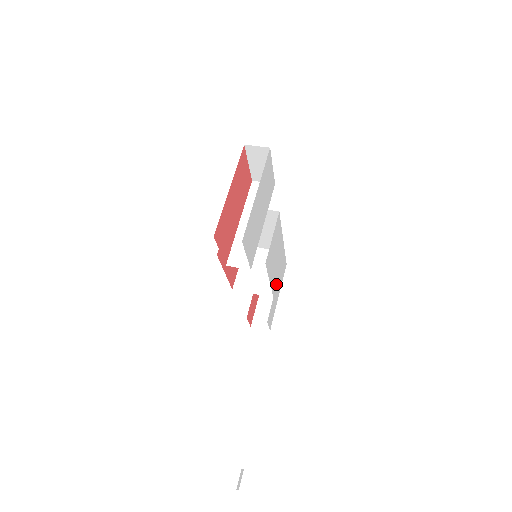
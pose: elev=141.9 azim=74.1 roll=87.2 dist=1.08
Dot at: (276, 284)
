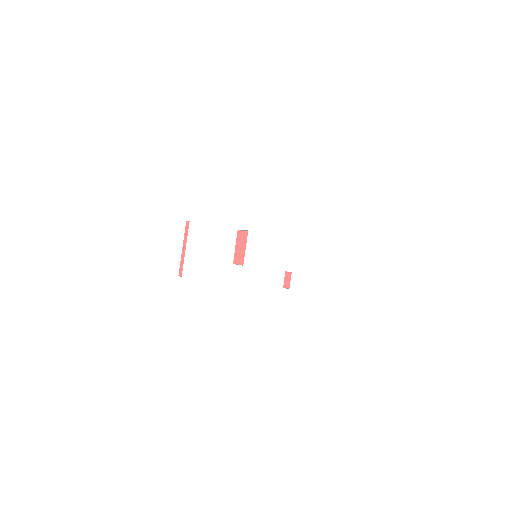
Dot at: (292, 263)
